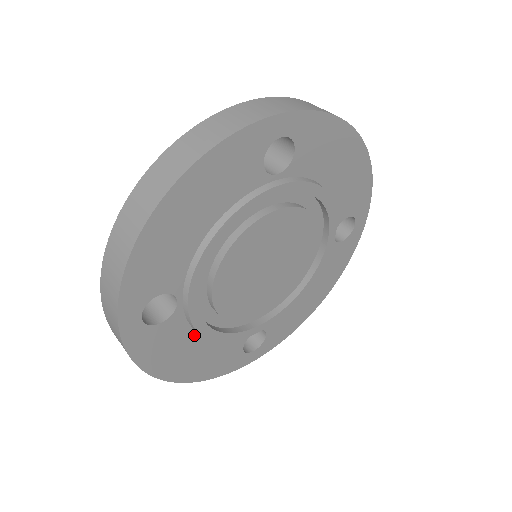
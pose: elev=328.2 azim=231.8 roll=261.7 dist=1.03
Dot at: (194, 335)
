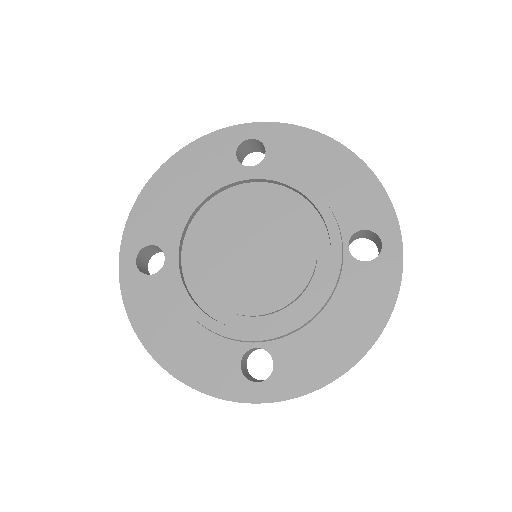
Dot at: (180, 307)
